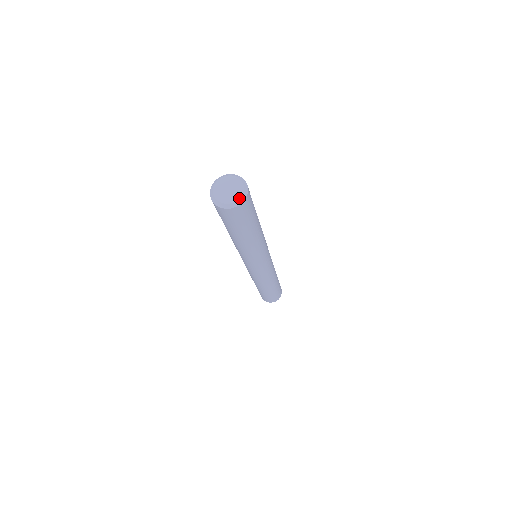
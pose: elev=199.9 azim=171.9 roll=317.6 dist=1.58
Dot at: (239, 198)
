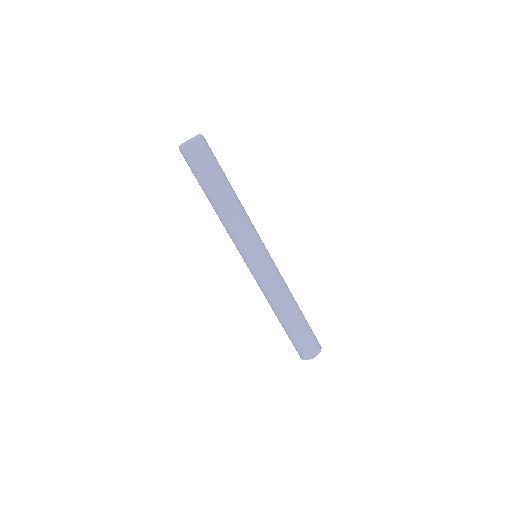
Dot at: (193, 138)
